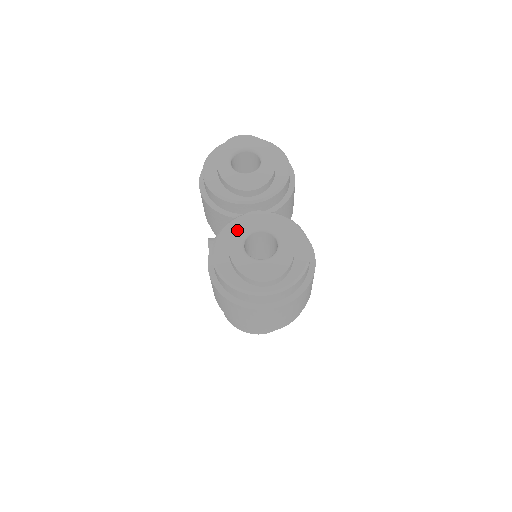
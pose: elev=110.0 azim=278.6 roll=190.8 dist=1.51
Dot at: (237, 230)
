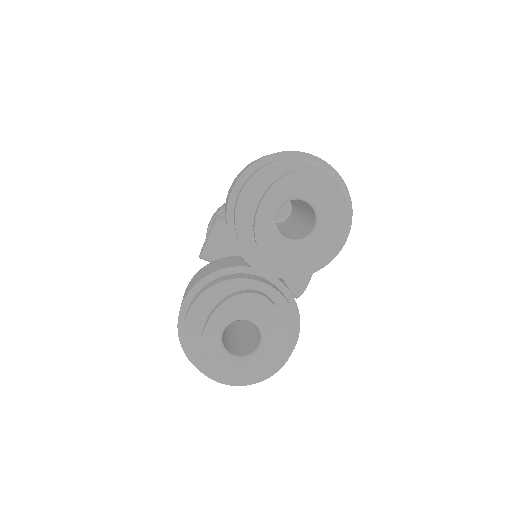
Dot at: (228, 309)
